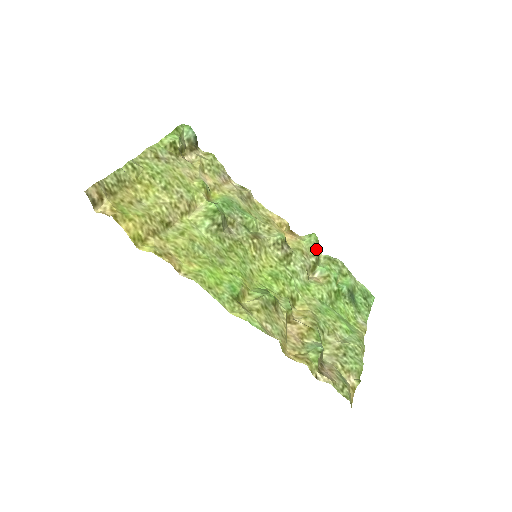
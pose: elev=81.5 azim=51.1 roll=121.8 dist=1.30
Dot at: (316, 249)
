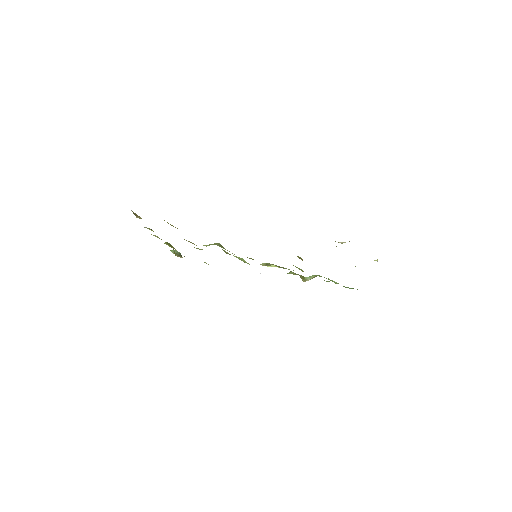
Dot at: occluded
